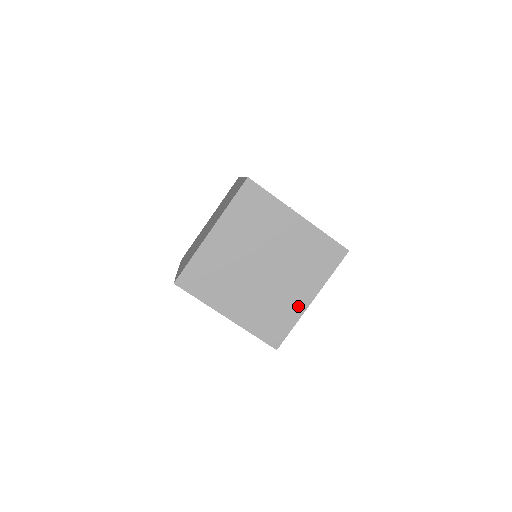
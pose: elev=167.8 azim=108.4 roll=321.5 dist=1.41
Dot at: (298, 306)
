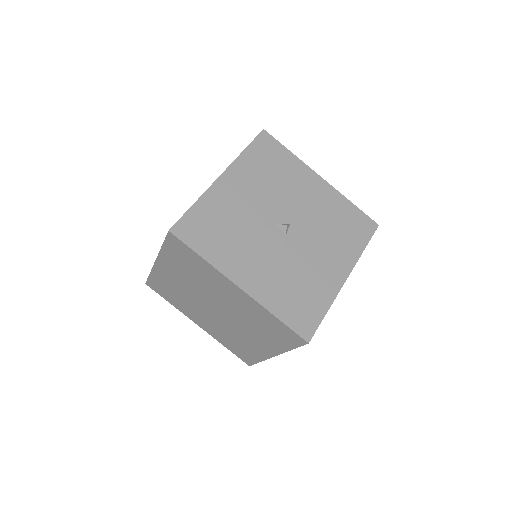
Dot at: (260, 352)
